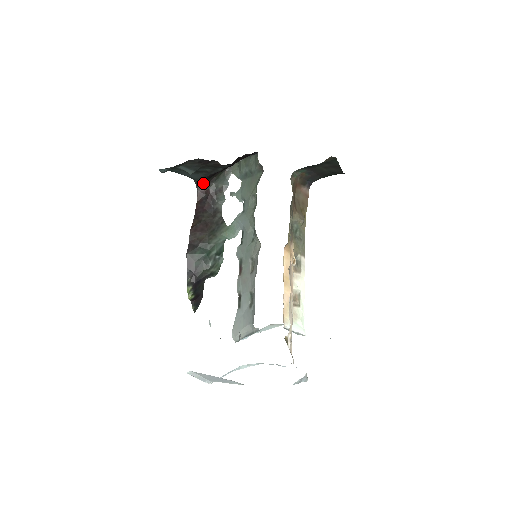
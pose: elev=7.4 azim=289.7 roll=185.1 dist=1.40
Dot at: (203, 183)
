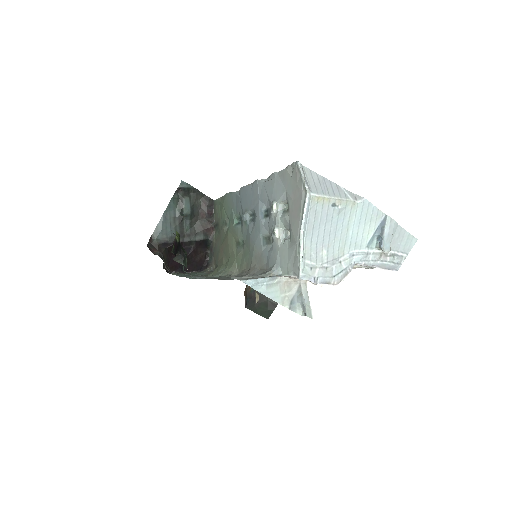
Dot at: (157, 247)
